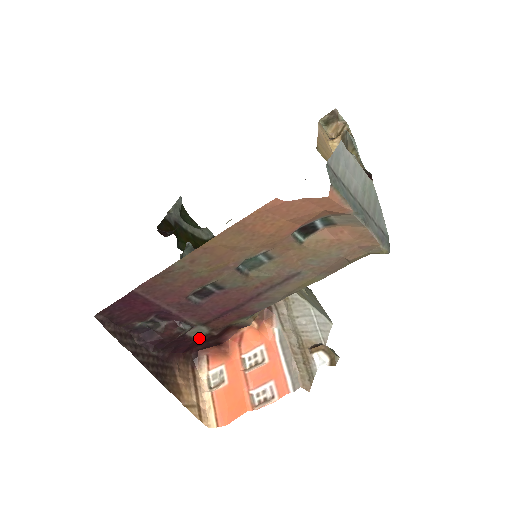
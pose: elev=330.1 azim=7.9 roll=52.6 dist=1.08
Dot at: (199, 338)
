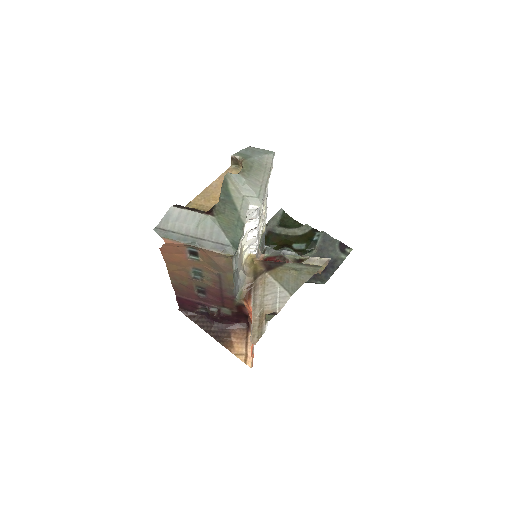
Dot at: (231, 314)
